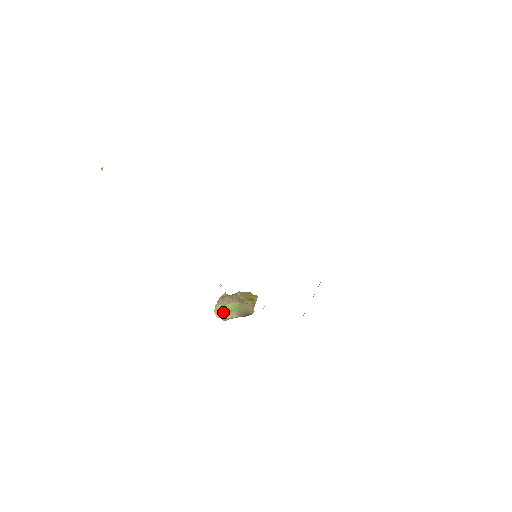
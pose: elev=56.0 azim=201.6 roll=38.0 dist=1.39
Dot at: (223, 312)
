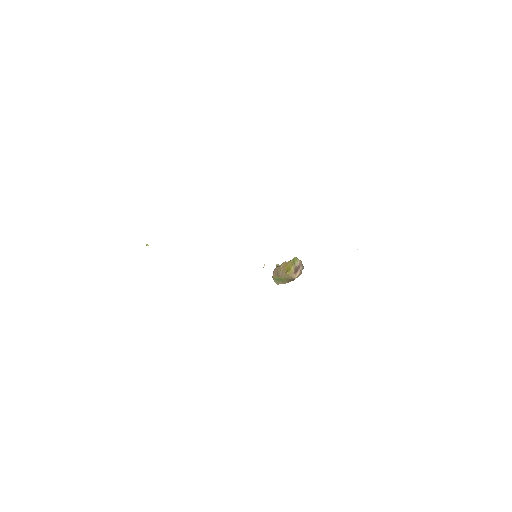
Dot at: (277, 282)
